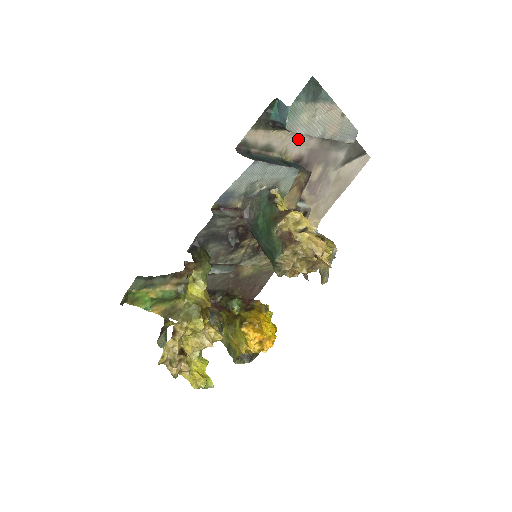
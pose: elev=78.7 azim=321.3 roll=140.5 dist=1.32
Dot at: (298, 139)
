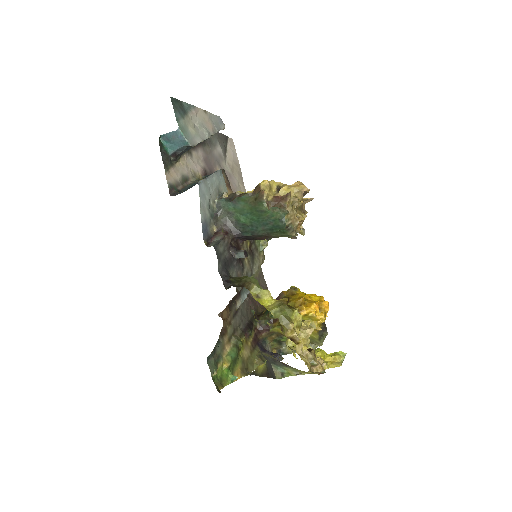
Dot at: (192, 158)
